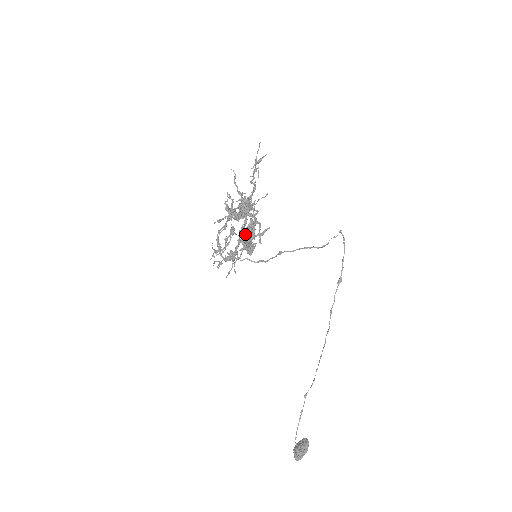
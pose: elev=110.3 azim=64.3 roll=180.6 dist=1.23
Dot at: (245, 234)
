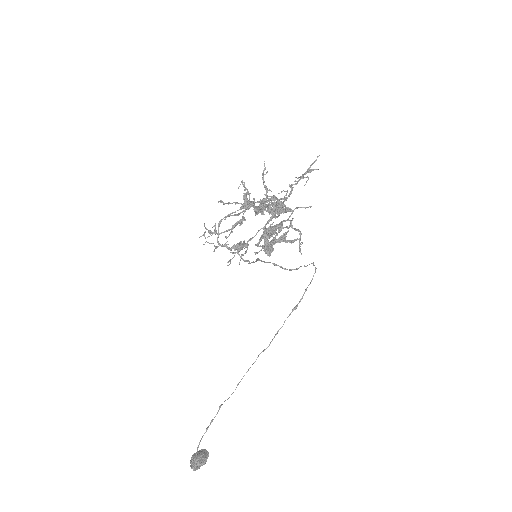
Dot at: (271, 233)
